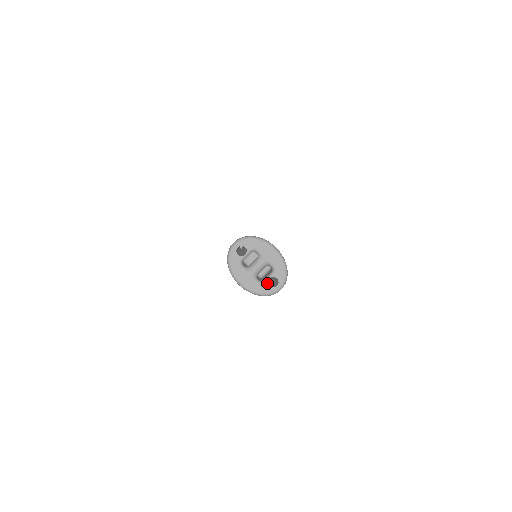
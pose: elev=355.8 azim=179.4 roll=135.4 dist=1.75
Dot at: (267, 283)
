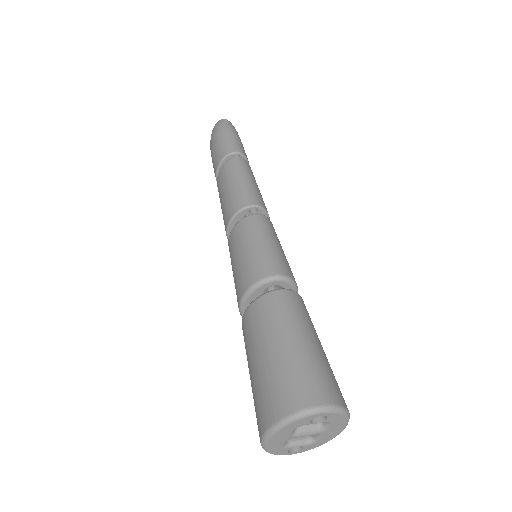
Dot at: (290, 448)
